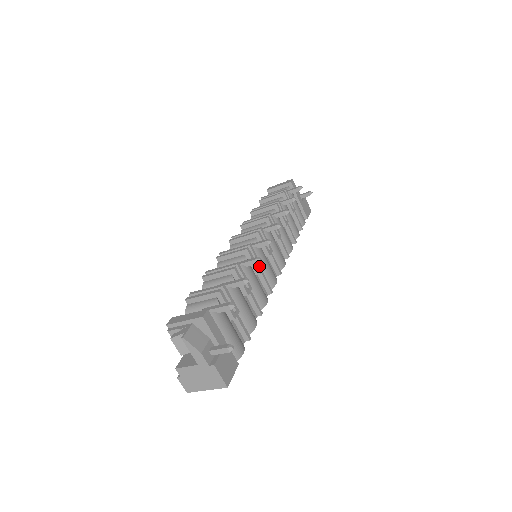
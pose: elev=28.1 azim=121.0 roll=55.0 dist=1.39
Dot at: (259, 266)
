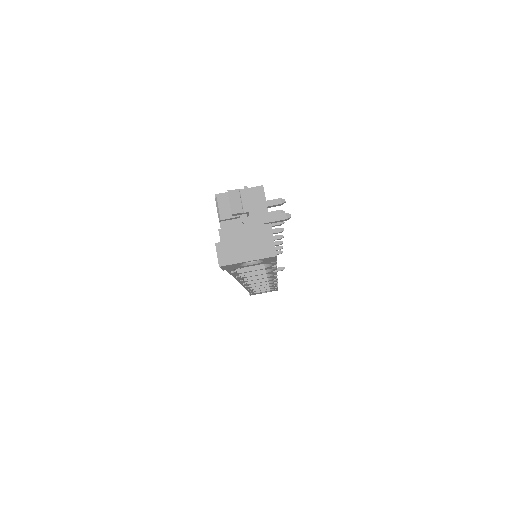
Dot at: occluded
